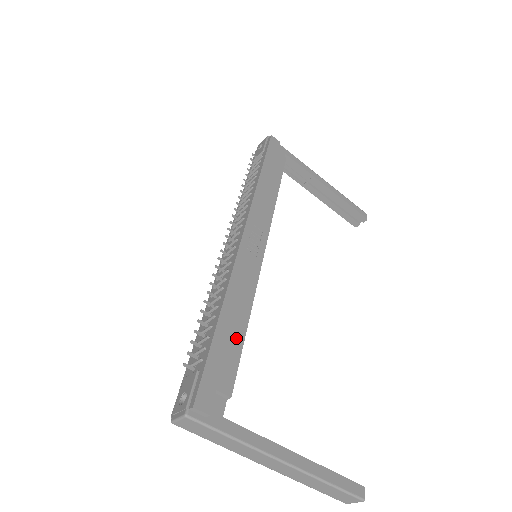
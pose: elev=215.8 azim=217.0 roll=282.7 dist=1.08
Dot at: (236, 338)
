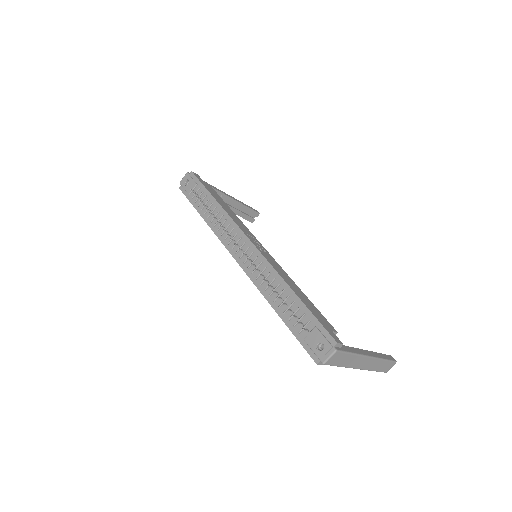
Dot at: (309, 302)
